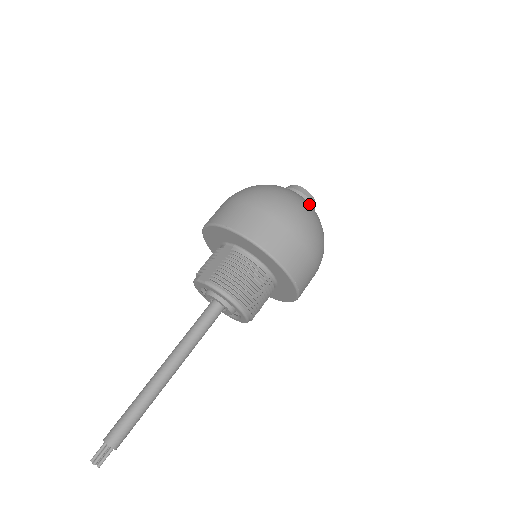
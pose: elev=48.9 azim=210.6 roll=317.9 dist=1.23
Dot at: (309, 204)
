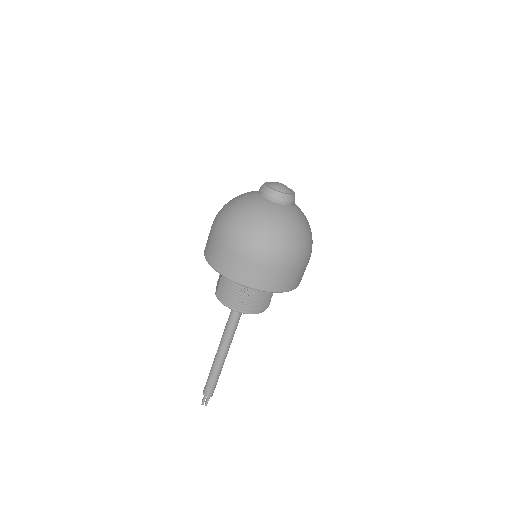
Dot at: (265, 212)
